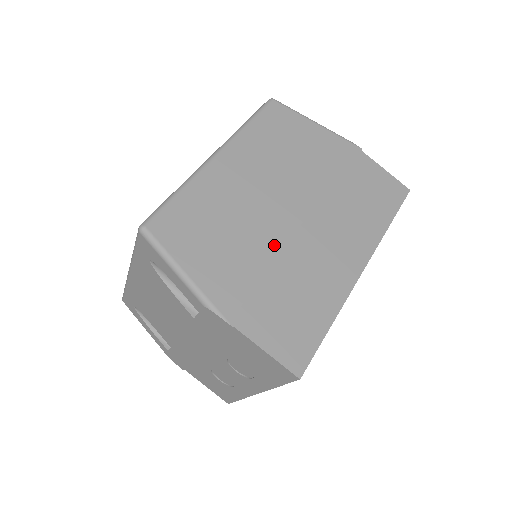
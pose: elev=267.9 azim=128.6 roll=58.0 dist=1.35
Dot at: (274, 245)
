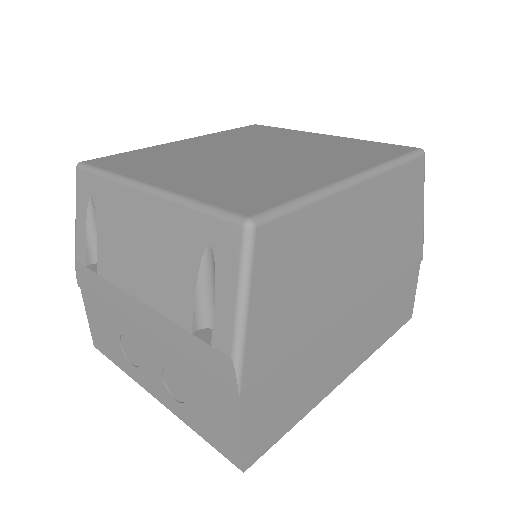
Dot at: (322, 322)
